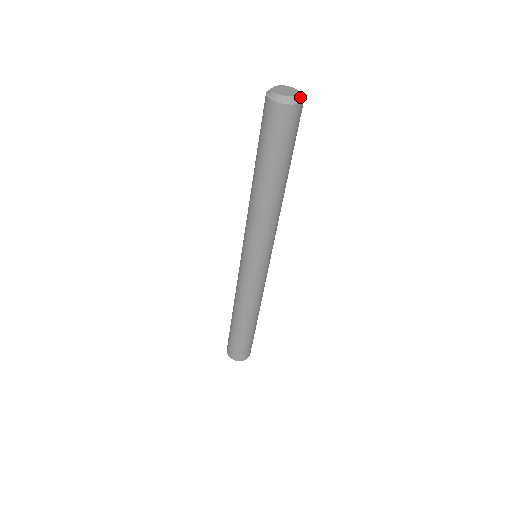
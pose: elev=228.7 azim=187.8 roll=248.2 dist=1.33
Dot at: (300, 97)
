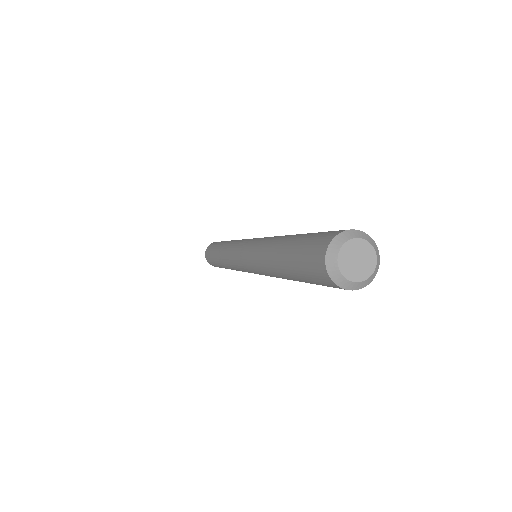
Dot at: (359, 284)
